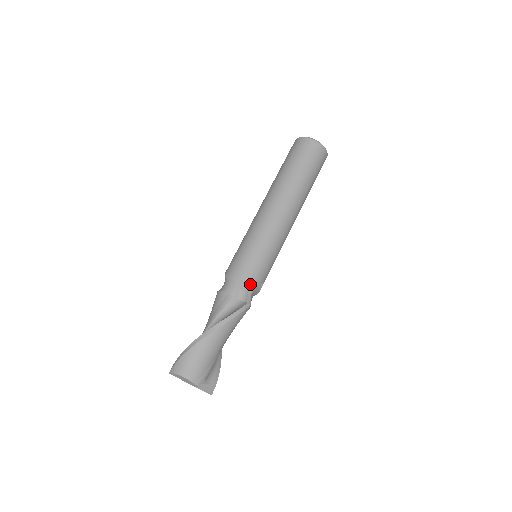
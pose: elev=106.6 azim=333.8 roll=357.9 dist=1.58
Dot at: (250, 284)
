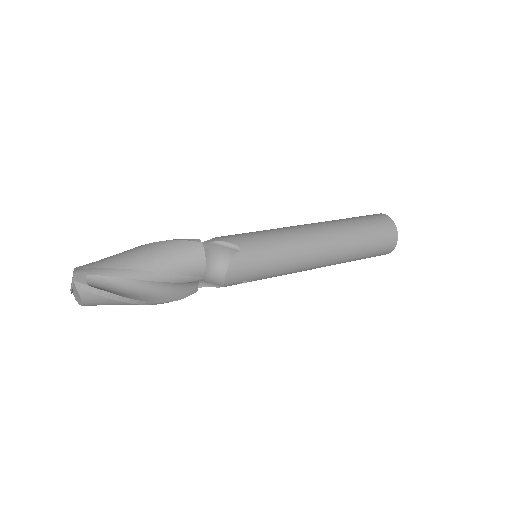
Dot at: (218, 238)
